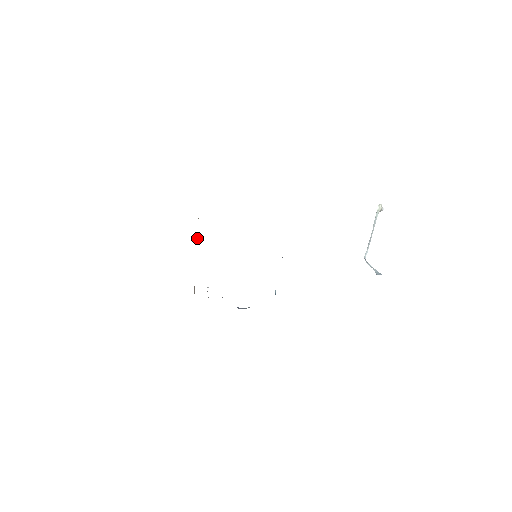
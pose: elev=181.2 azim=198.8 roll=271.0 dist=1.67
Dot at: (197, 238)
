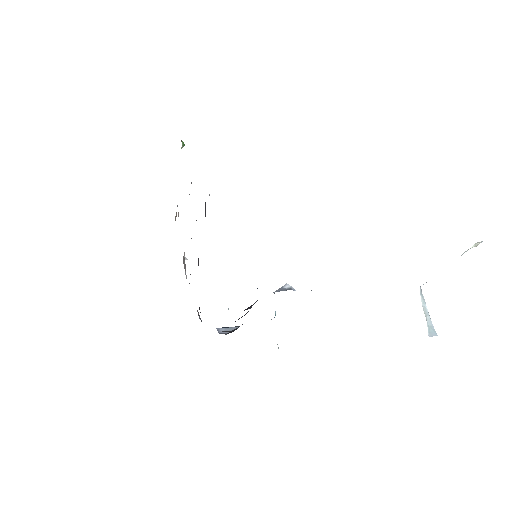
Dot at: (183, 146)
